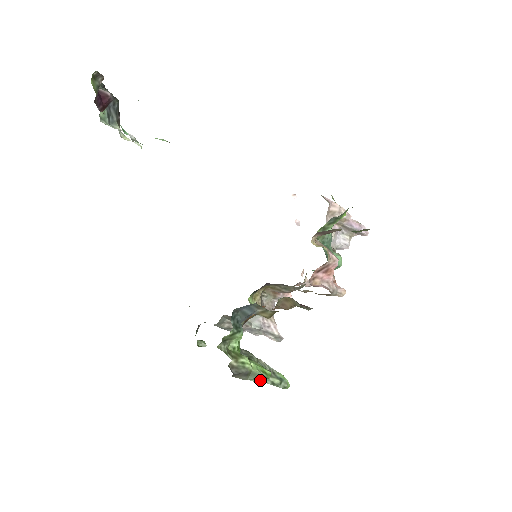
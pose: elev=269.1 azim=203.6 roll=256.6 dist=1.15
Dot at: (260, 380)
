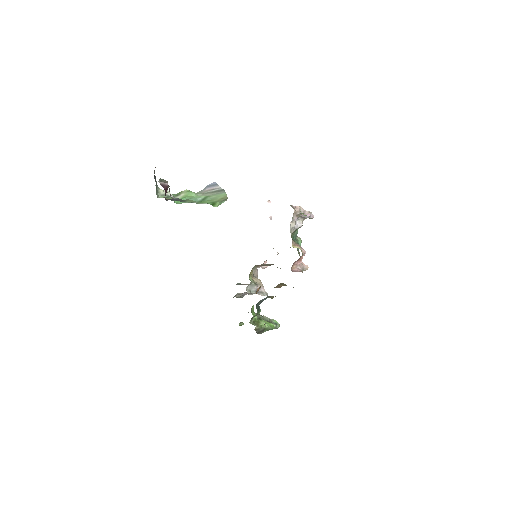
Dot at: occluded
